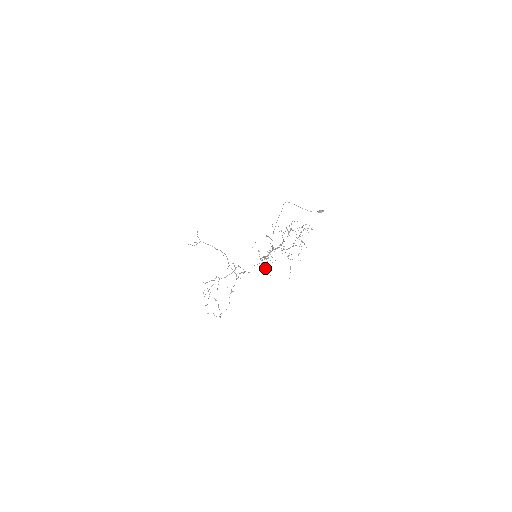
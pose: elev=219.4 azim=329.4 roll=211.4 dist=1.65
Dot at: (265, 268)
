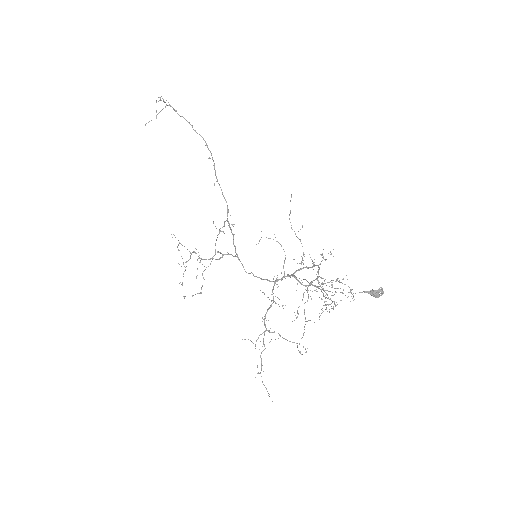
Dot at: occluded
